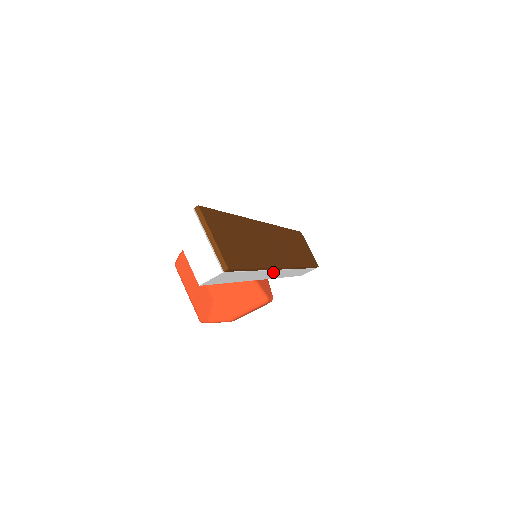
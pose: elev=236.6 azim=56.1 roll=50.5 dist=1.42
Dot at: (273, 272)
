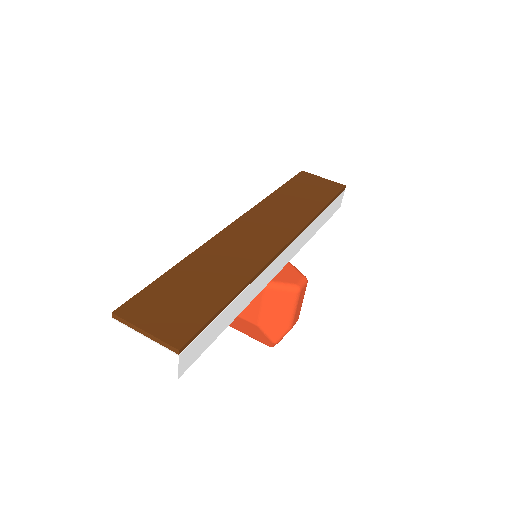
Dot at: (275, 263)
